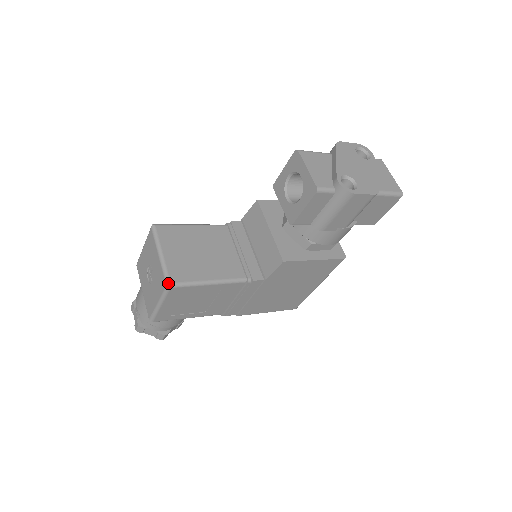
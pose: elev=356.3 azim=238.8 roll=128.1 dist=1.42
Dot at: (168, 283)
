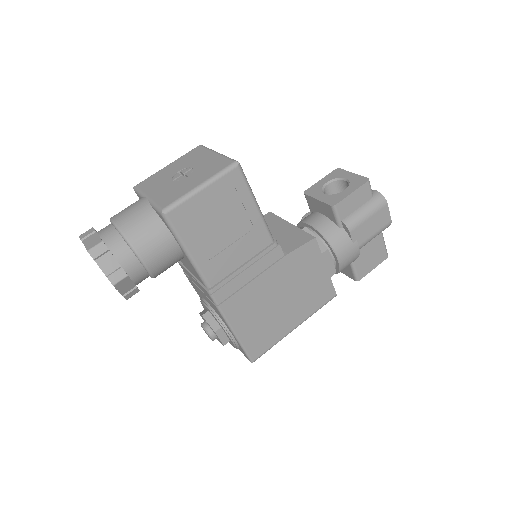
Dot at: (237, 161)
